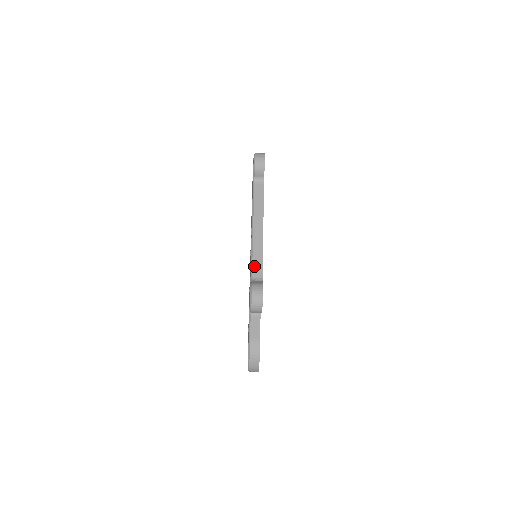
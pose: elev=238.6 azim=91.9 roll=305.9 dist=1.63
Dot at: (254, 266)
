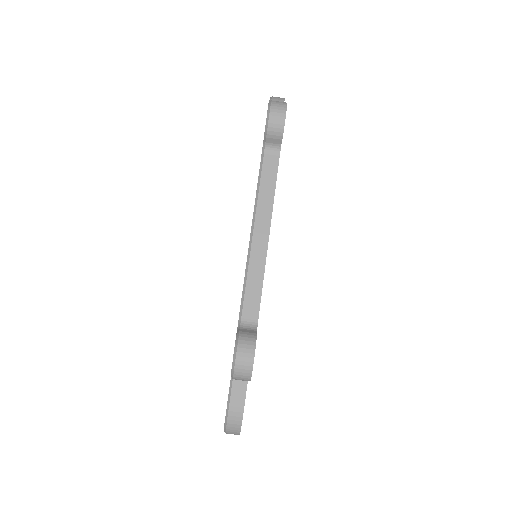
Dot at: (247, 300)
